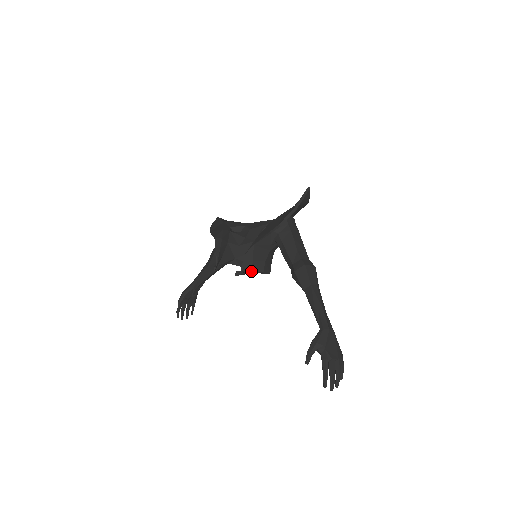
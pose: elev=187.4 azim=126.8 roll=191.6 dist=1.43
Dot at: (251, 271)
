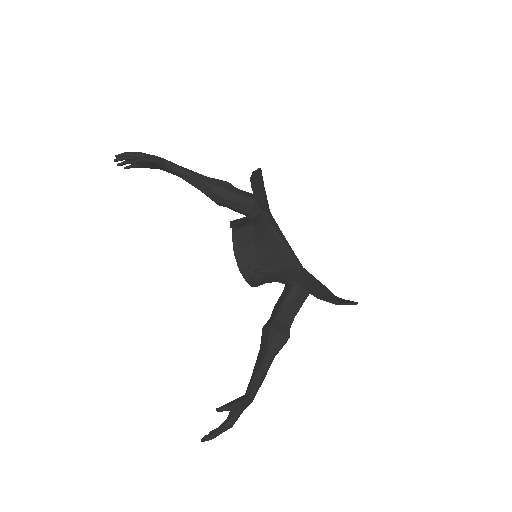
Dot at: (256, 281)
